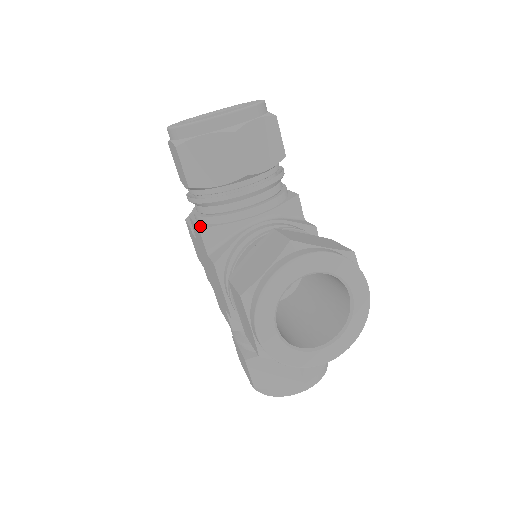
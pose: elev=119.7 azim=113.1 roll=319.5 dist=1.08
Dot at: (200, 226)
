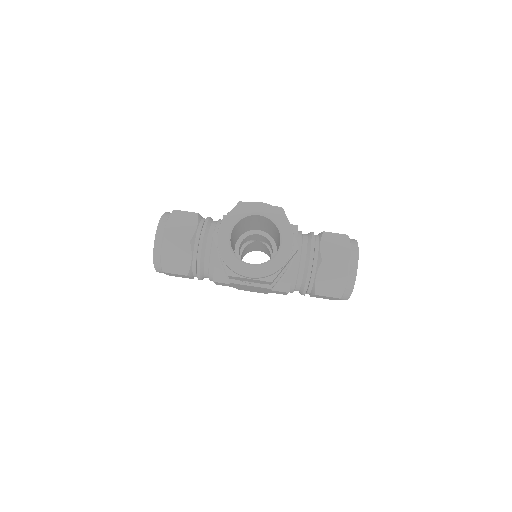
Dot at: (213, 280)
